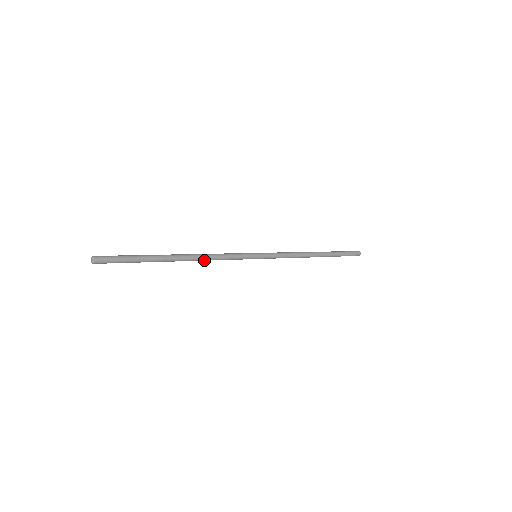
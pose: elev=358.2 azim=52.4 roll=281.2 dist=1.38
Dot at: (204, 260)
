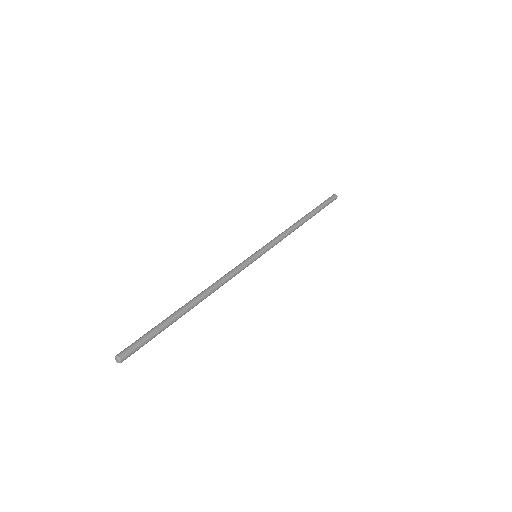
Dot at: (215, 290)
